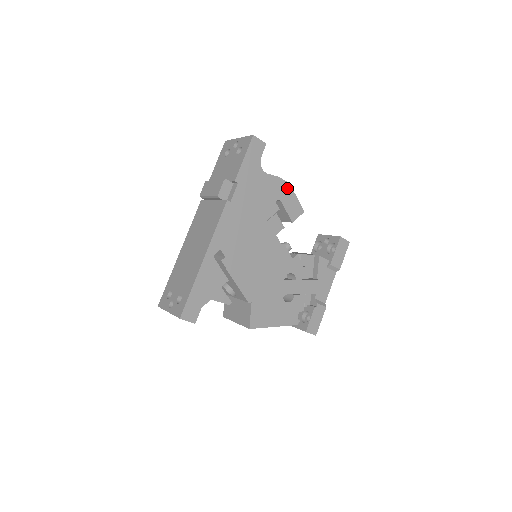
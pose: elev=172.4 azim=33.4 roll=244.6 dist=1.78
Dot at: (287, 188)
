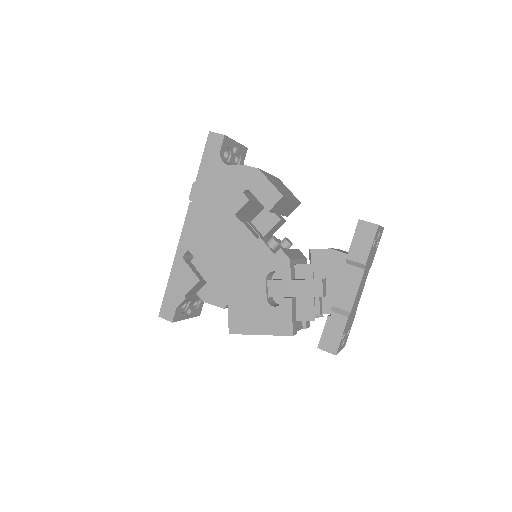
Dot at: (256, 174)
